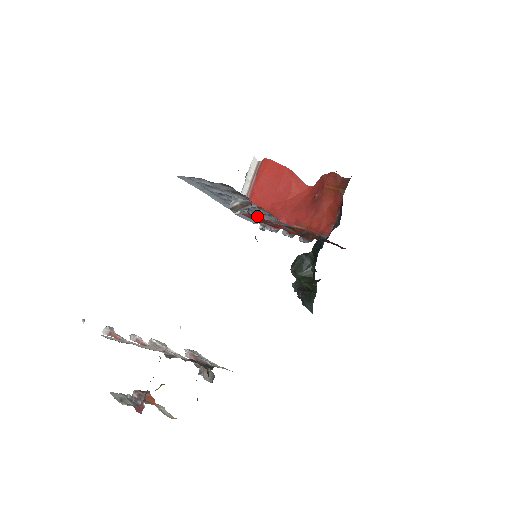
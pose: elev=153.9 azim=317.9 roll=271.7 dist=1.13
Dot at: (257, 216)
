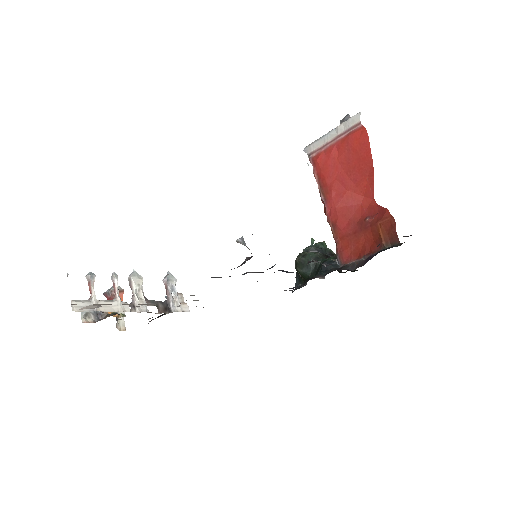
Dot at: occluded
